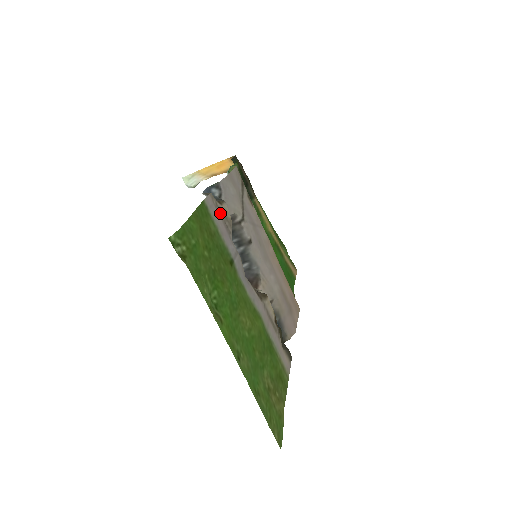
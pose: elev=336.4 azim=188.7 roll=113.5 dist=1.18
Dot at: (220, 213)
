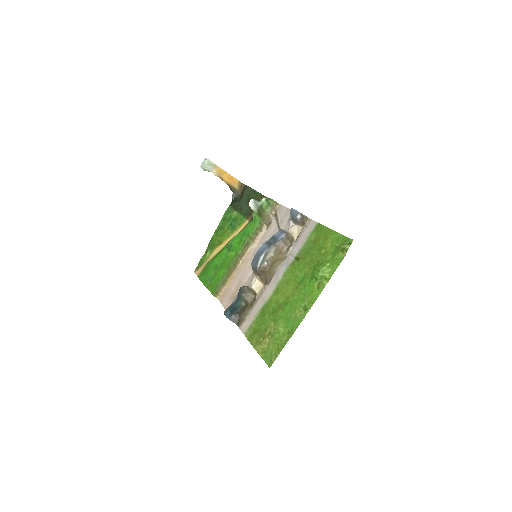
Dot at: (303, 230)
